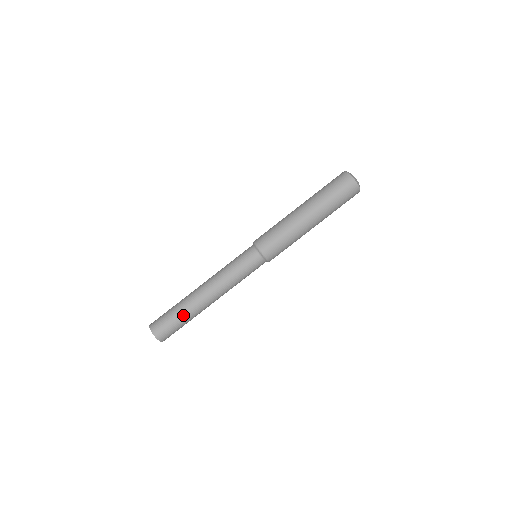
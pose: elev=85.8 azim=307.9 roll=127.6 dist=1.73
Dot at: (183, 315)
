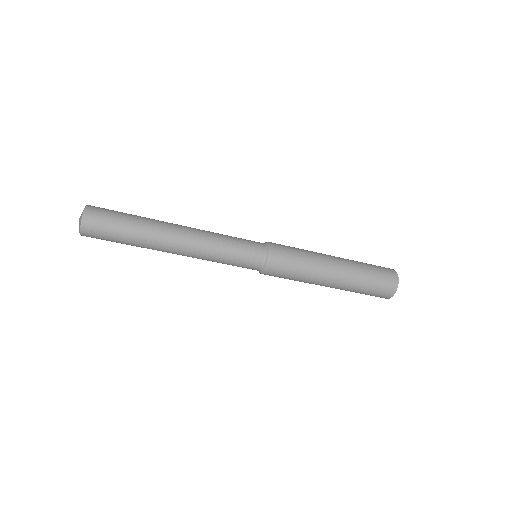
Dot at: (133, 241)
